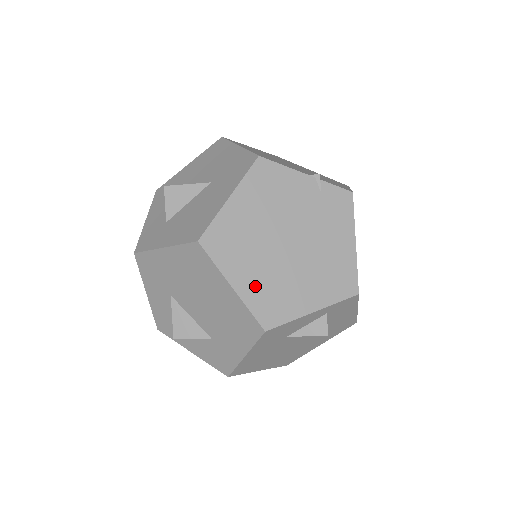
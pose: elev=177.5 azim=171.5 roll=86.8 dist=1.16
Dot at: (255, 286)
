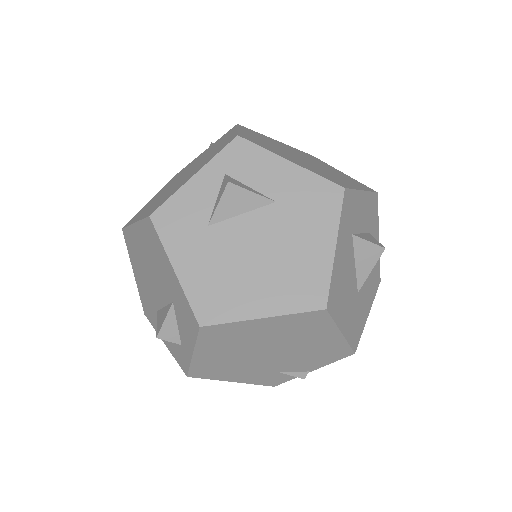
Dot at: (151, 208)
